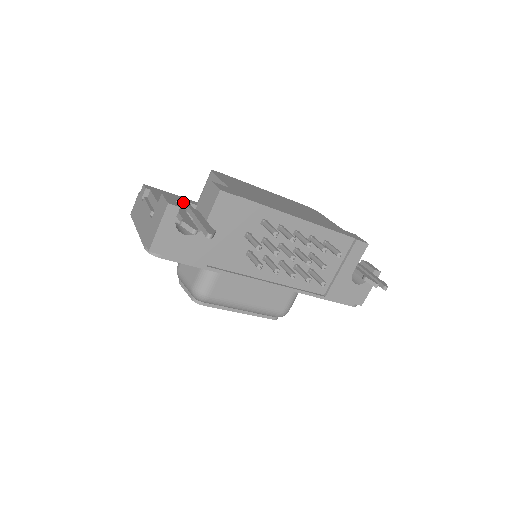
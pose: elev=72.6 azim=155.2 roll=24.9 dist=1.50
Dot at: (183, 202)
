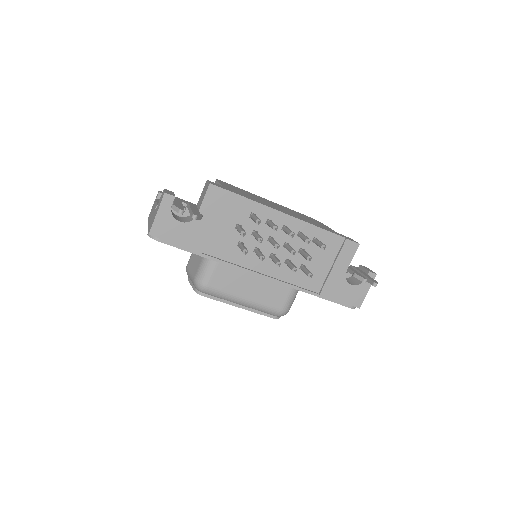
Dot at: occluded
